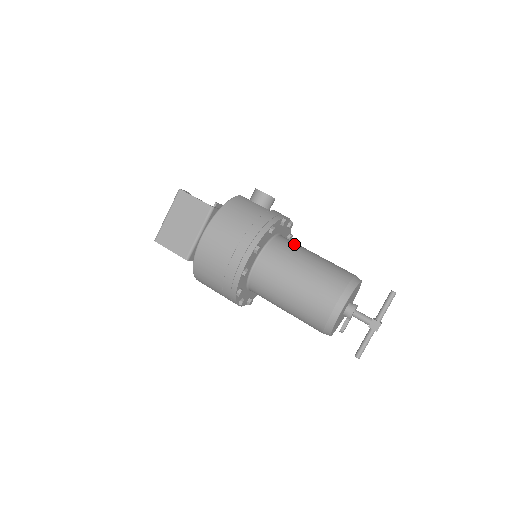
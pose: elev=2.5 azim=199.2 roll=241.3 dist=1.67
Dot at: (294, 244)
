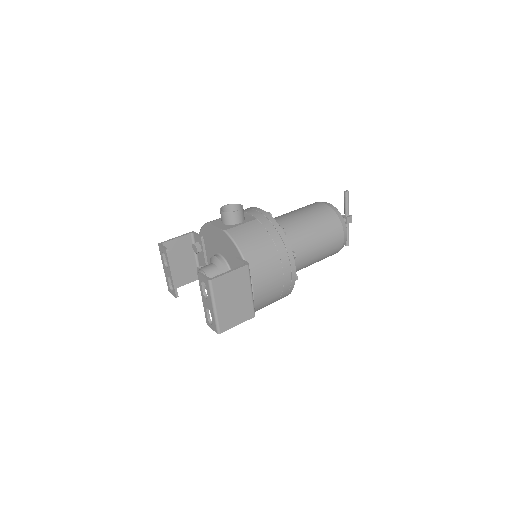
Dot at: (283, 223)
